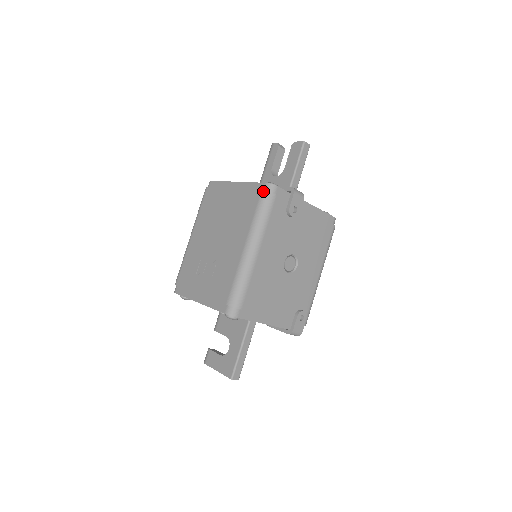
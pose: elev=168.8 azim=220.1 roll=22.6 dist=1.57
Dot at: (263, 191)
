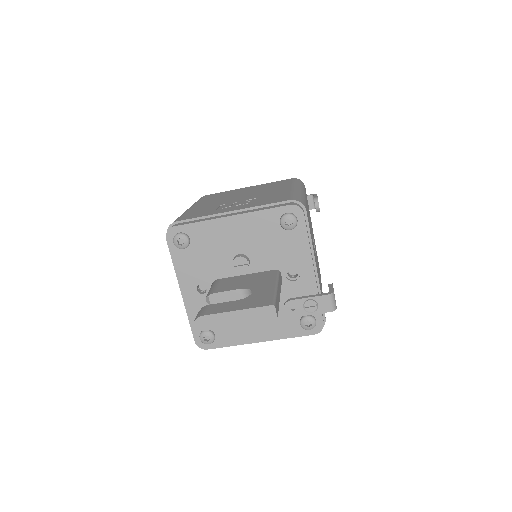
Dot at: (295, 178)
